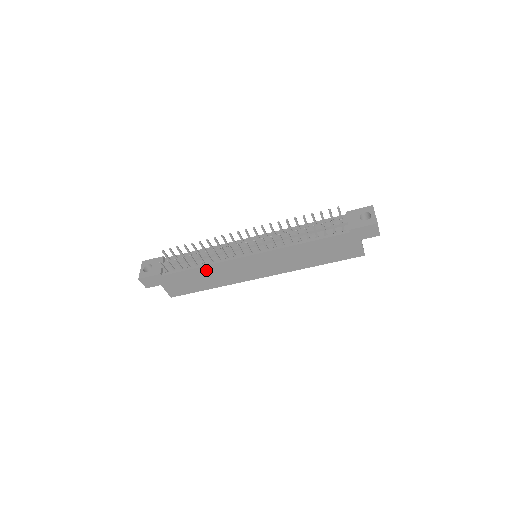
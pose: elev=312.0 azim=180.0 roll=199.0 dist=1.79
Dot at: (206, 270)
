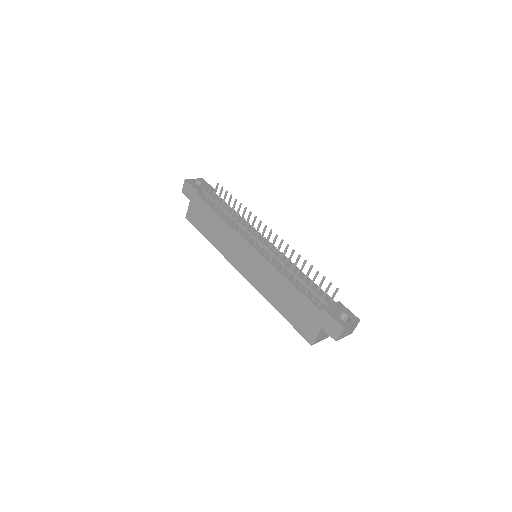
Dot at: (220, 223)
